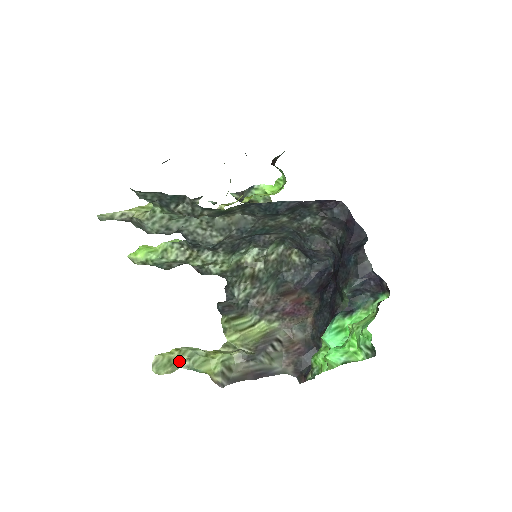
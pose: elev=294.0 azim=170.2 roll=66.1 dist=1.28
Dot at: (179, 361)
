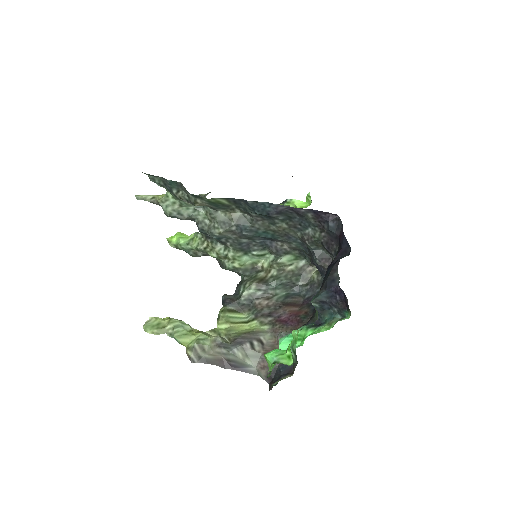
Dot at: (166, 327)
